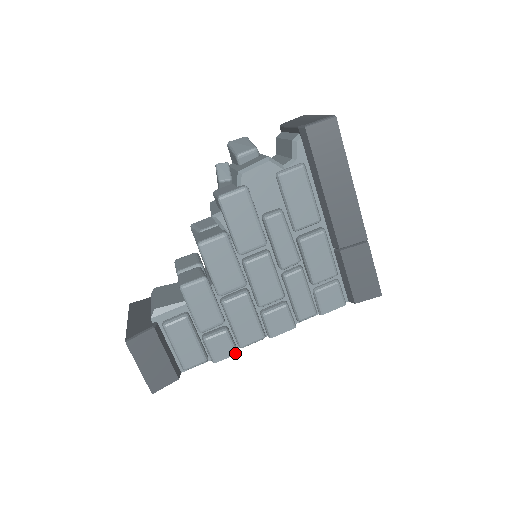
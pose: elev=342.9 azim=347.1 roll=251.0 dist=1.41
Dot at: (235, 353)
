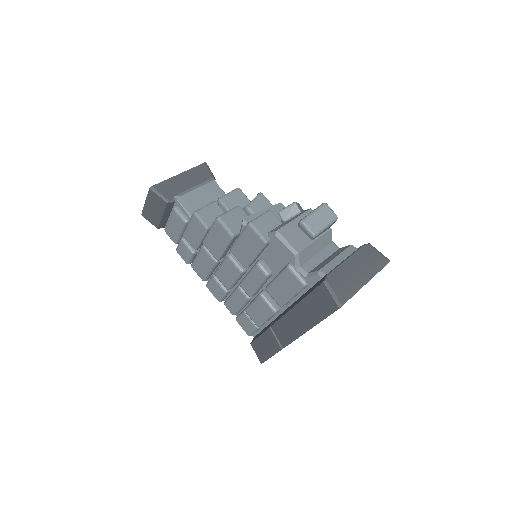
Dot at: (187, 263)
